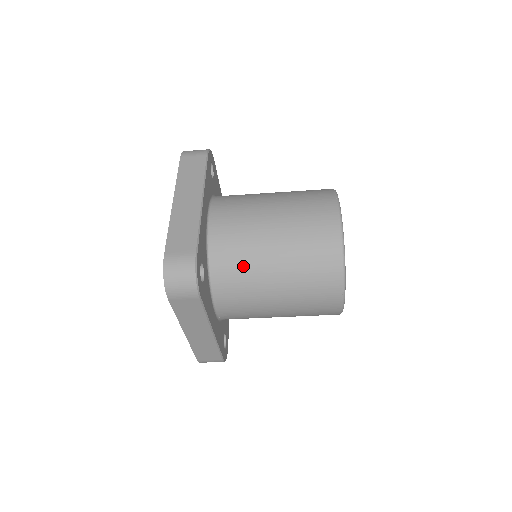
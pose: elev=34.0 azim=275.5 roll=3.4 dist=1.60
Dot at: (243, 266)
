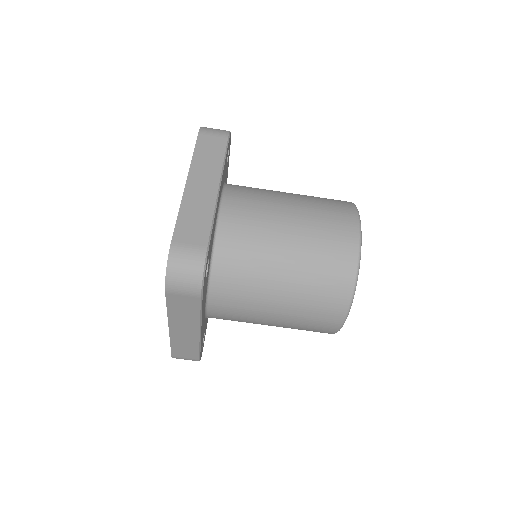
Dot at: (249, 268)
